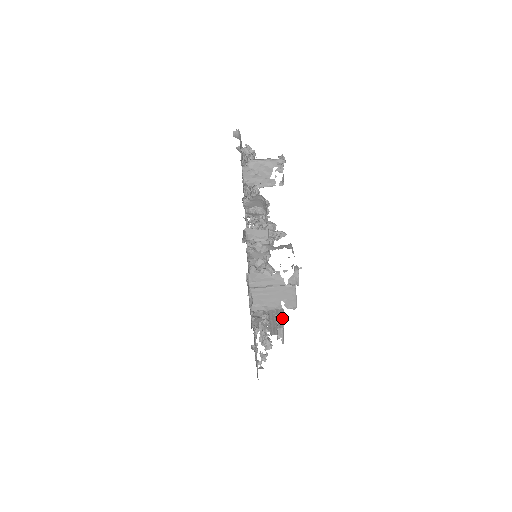
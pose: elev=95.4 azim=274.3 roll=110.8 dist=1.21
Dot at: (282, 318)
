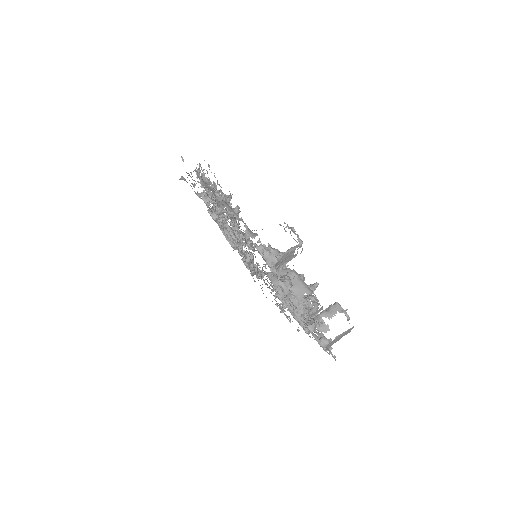
Dot at: occluded
